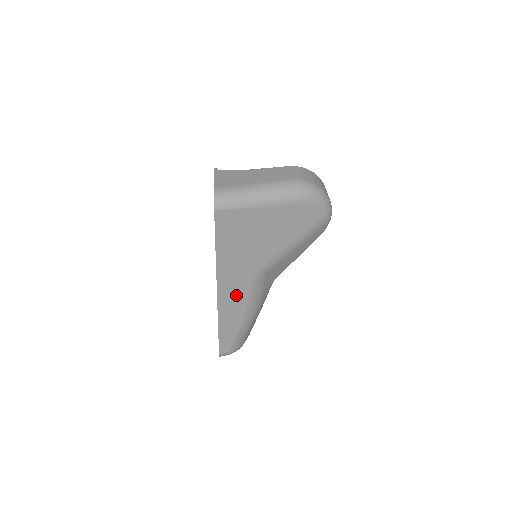
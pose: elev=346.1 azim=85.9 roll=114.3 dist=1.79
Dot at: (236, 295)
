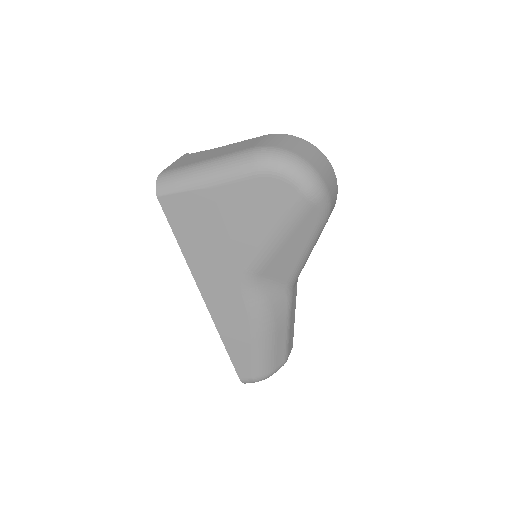
Dot at: (228, 304)
